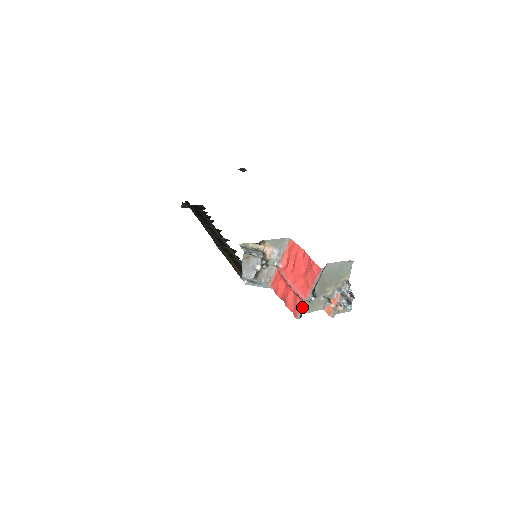
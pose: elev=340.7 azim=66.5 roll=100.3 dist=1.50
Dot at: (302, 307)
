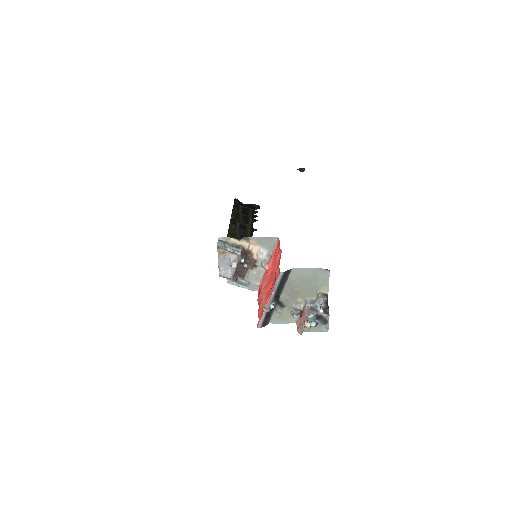
Dot at: (262, 315)
